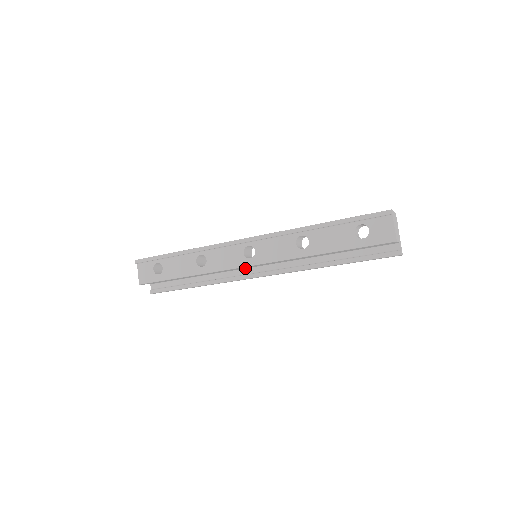
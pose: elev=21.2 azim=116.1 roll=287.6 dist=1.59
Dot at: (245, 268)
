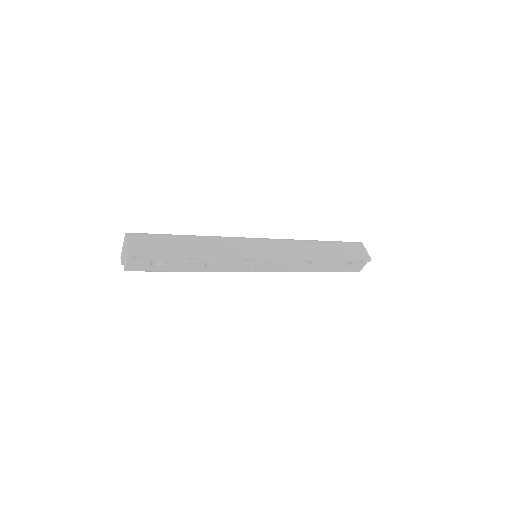
Dot at: occluded
